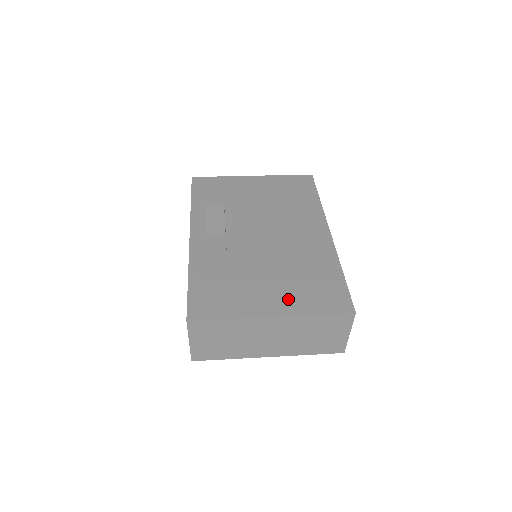
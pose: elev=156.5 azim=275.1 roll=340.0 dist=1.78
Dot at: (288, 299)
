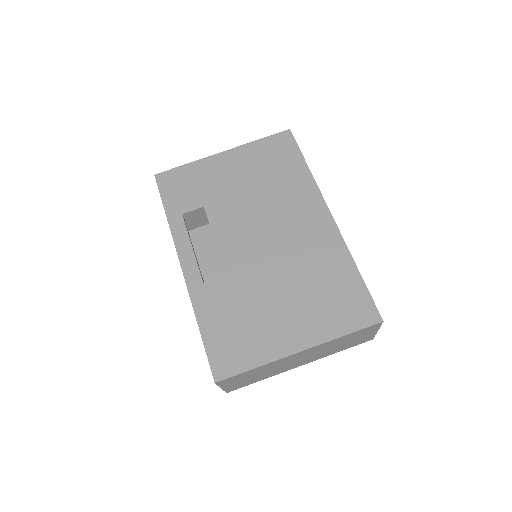
Dot at: (310, 324)
